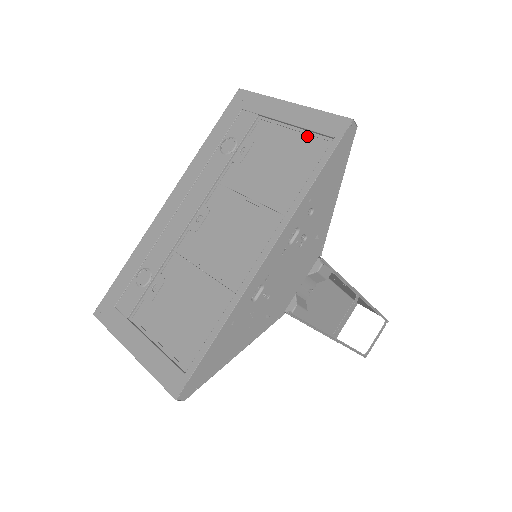
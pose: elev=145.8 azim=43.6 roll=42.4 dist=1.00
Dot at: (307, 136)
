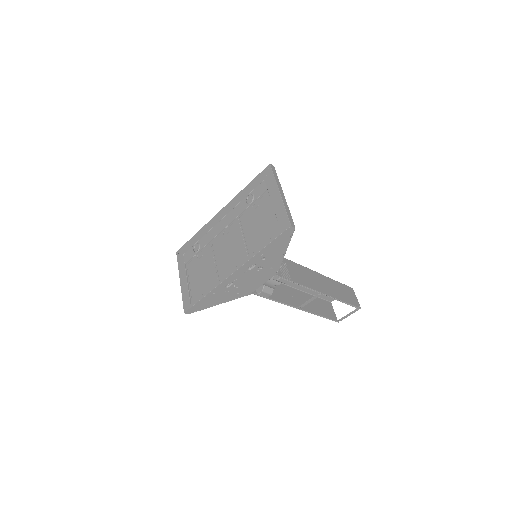
Dot at: (275, 219)
